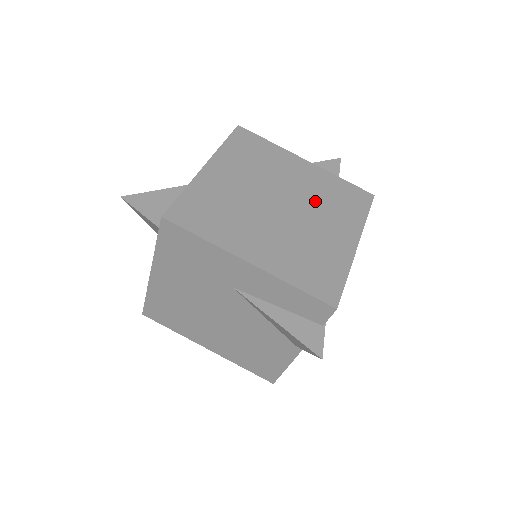
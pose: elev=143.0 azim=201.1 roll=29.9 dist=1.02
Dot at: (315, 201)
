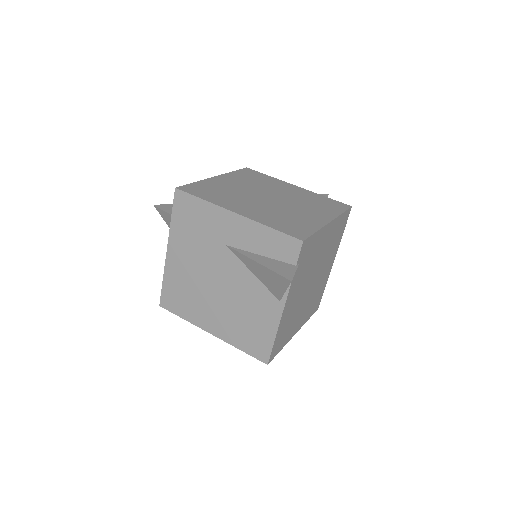
Dot at: (299, 201)
